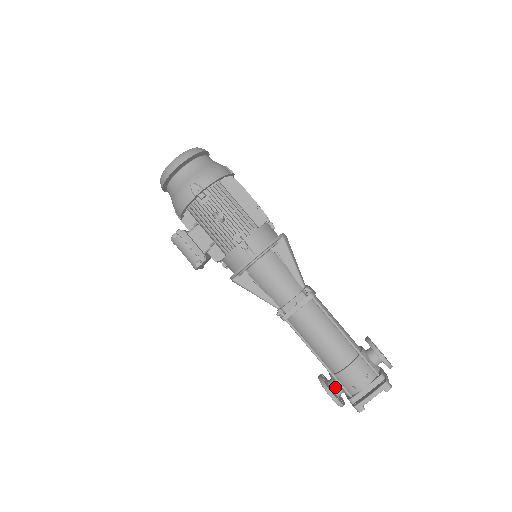
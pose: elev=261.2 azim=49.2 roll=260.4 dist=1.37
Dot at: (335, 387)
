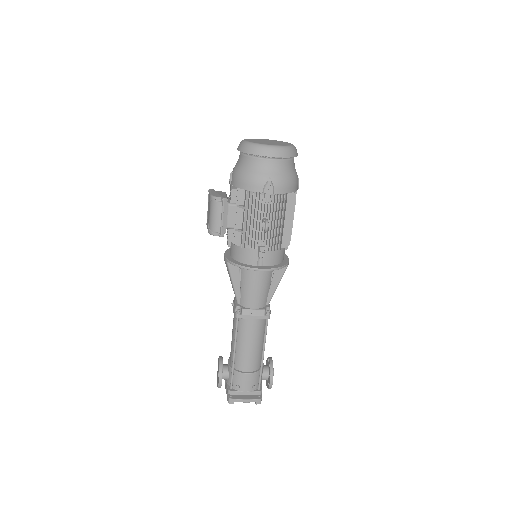
Dot at: (226, 374)
